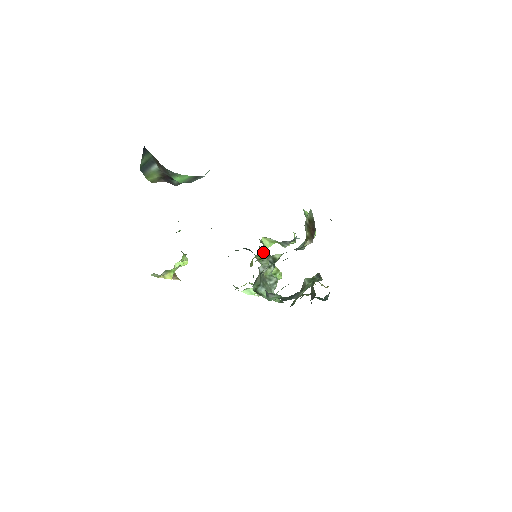
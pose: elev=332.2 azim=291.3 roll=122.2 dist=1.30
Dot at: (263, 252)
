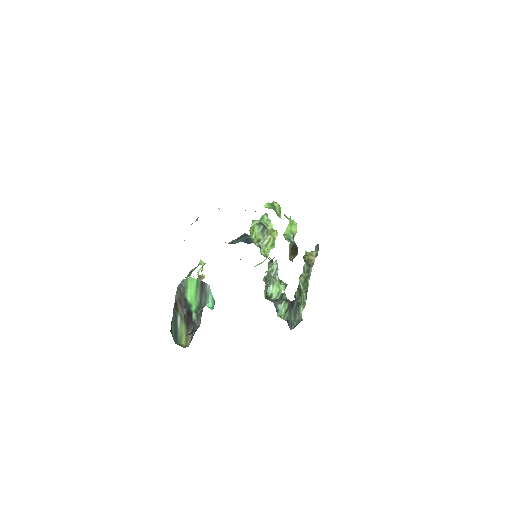
Dot at: (257, 228)
